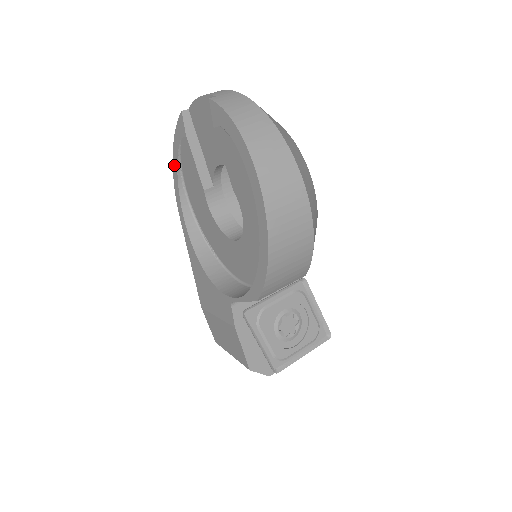
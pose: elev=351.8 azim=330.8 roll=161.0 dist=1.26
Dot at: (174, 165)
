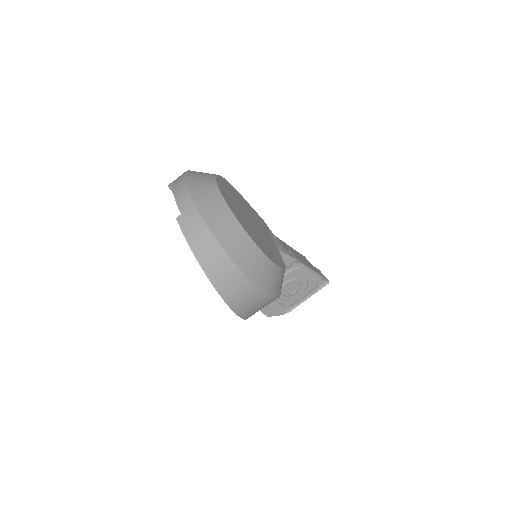
Dot at: occluded
